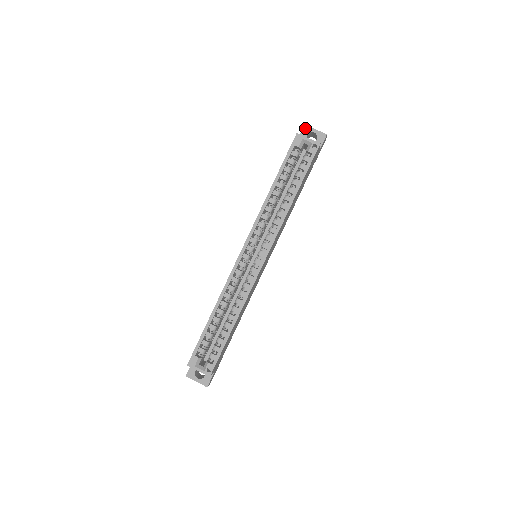
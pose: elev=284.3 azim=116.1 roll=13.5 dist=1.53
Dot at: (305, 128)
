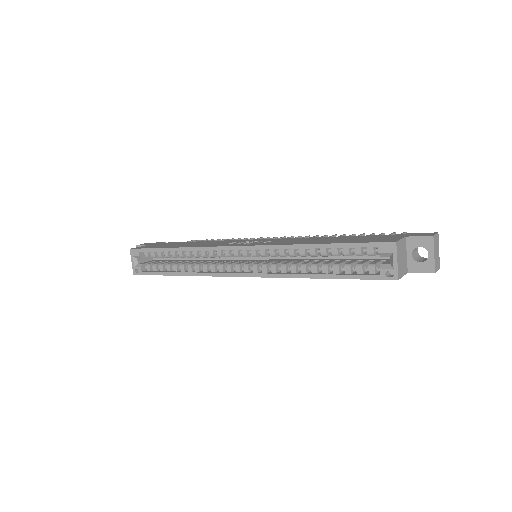
Dot at: (429, 239)
